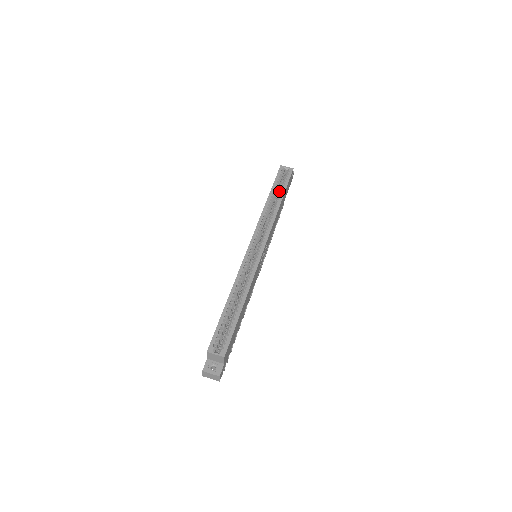
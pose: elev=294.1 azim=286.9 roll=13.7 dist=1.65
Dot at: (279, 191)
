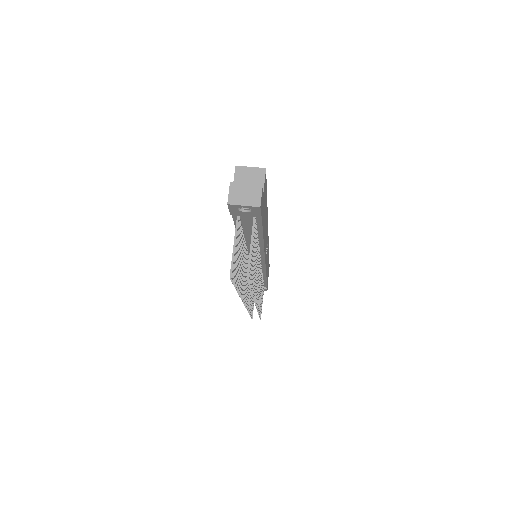
Dot at: occluded
